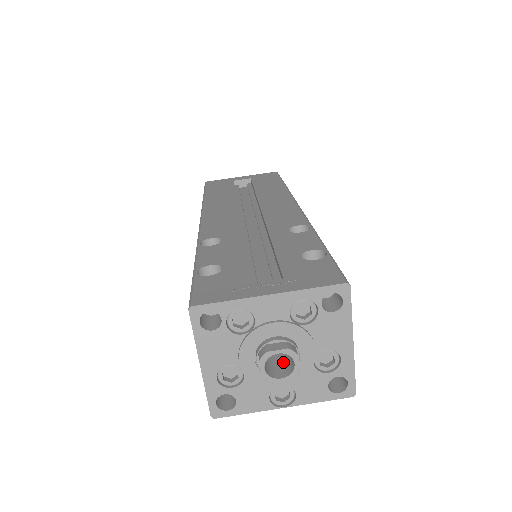
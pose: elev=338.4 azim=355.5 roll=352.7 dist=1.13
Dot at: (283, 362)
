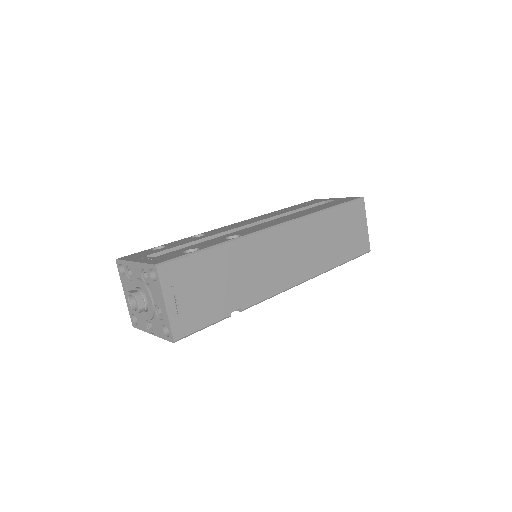
Dot at: occluded
